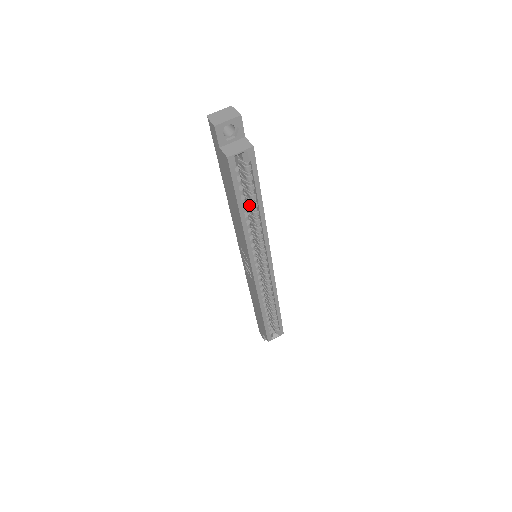
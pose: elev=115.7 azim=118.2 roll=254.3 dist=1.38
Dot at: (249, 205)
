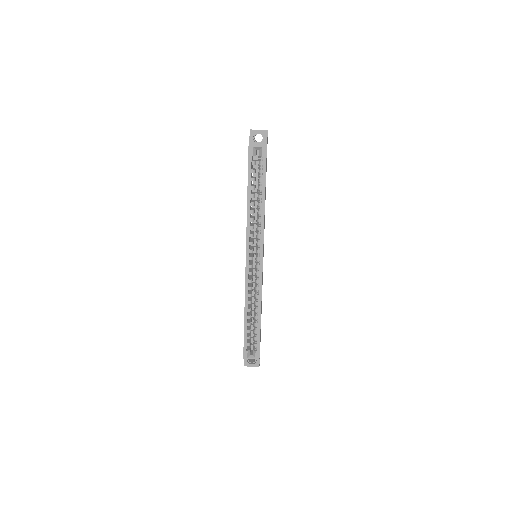
Dot at: (258, 198)
